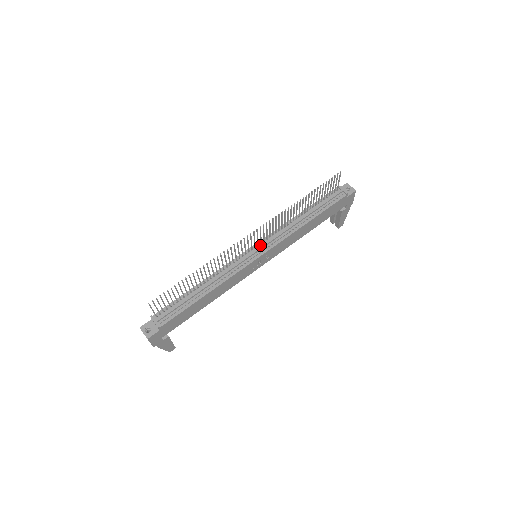
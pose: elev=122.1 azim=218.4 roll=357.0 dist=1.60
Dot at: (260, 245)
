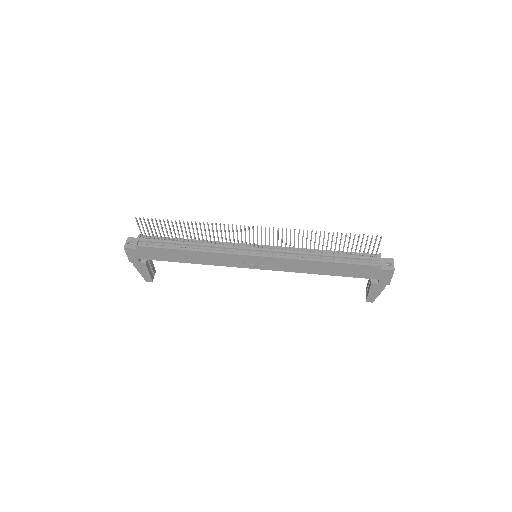
Dot at: (264, 248)
